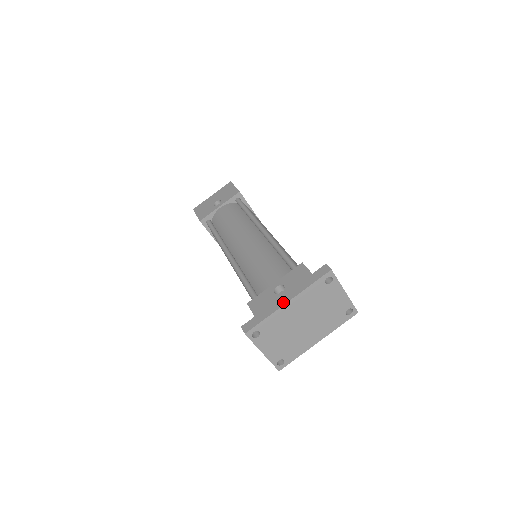
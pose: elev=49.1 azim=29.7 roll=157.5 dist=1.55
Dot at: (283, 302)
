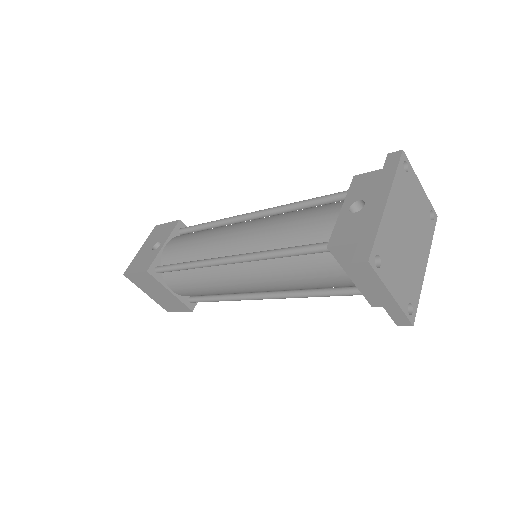
Dot at: (381, 205)
